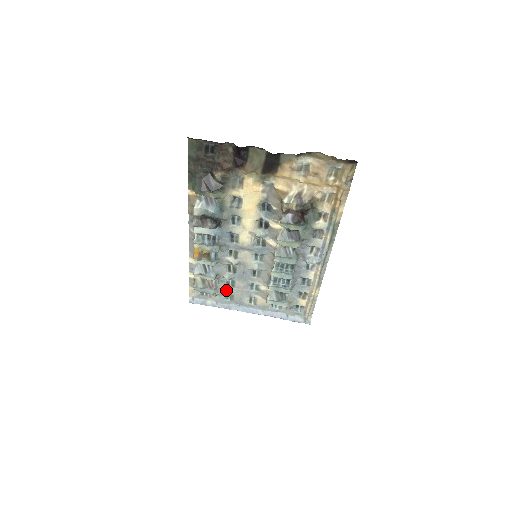
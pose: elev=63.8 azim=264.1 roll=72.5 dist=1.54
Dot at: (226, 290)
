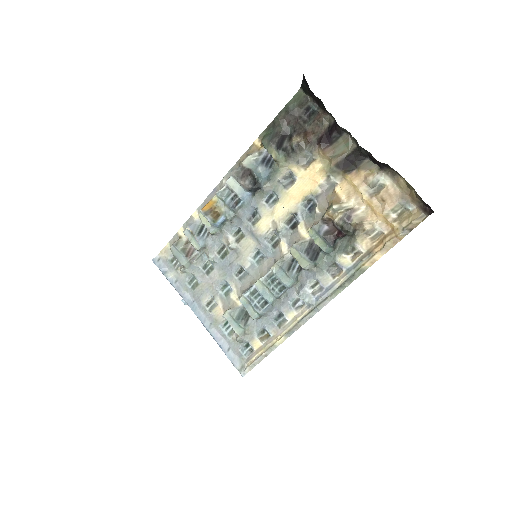
Dot at: (197, 273)
